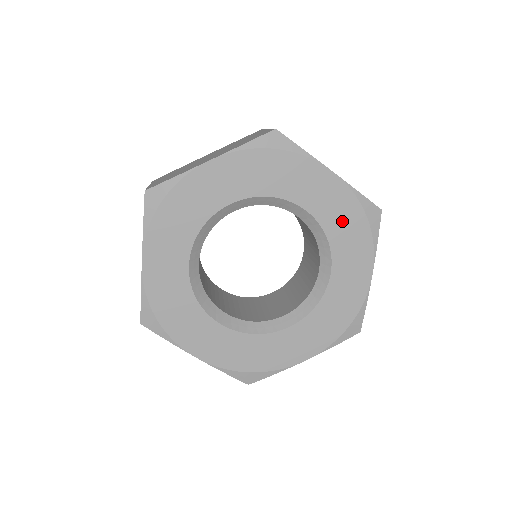
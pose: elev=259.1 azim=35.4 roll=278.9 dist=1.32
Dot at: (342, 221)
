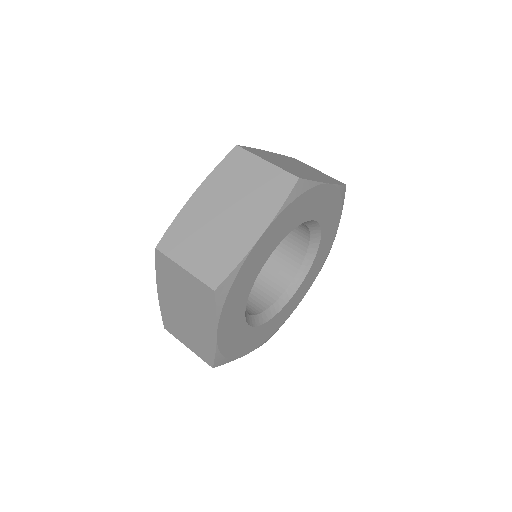
Dot at: (292, 218)
